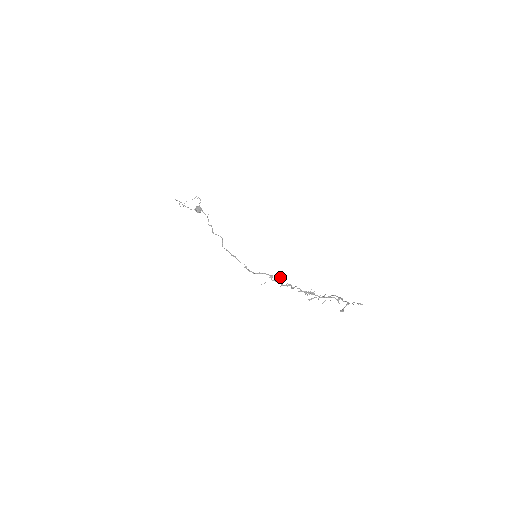
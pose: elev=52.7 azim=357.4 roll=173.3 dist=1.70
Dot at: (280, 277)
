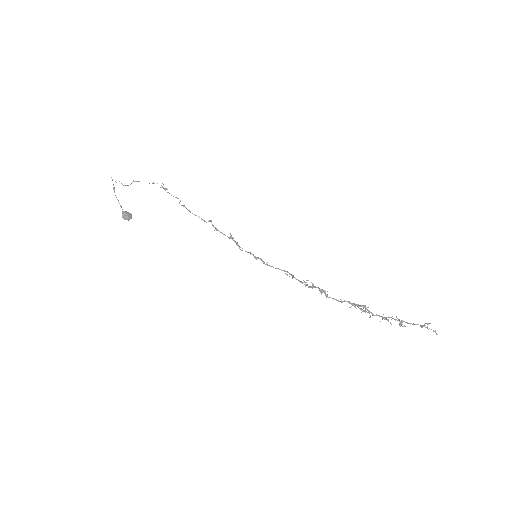
Dot at: occluded
